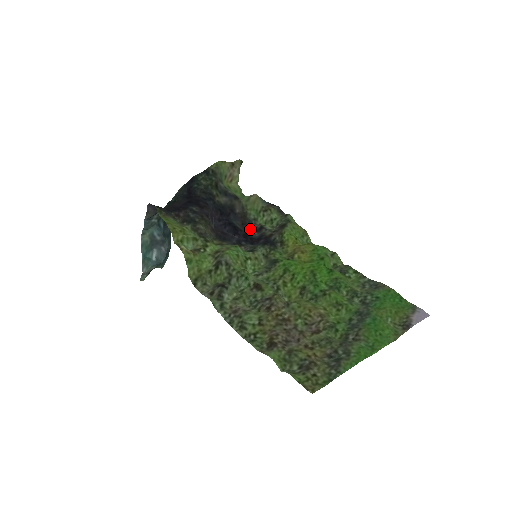
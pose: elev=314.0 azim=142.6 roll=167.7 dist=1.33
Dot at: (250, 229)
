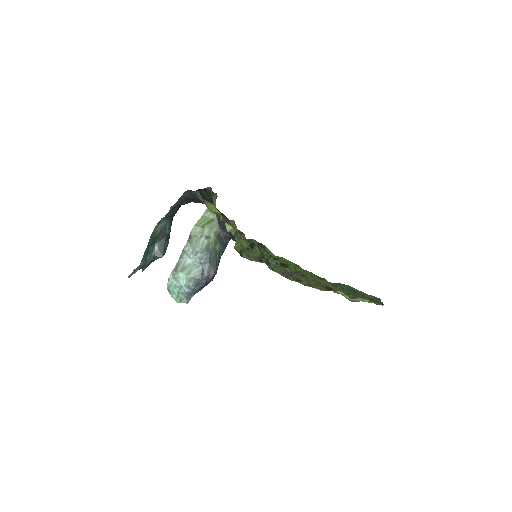
Dot at: occluded
